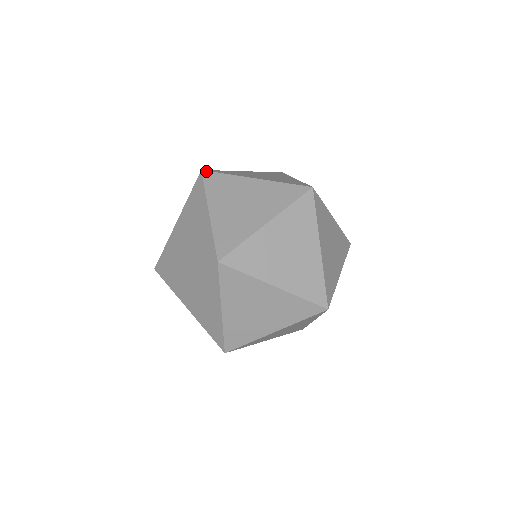
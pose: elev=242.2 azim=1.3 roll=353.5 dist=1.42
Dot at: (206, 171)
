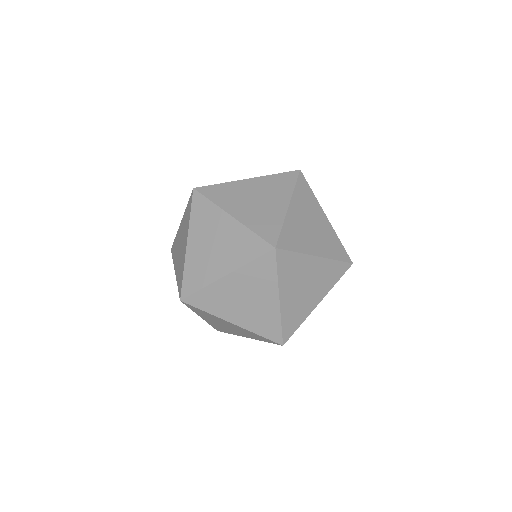
Dot at: occluded
